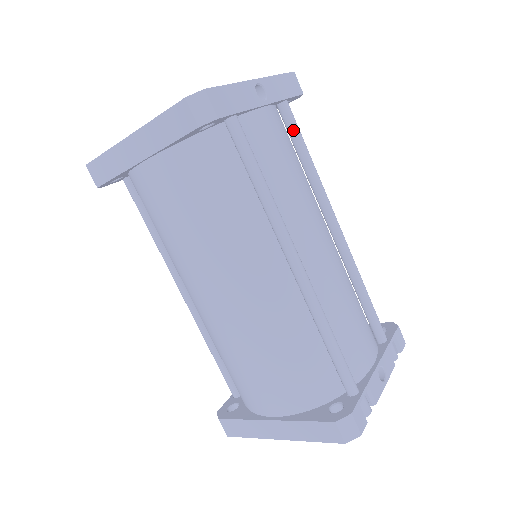
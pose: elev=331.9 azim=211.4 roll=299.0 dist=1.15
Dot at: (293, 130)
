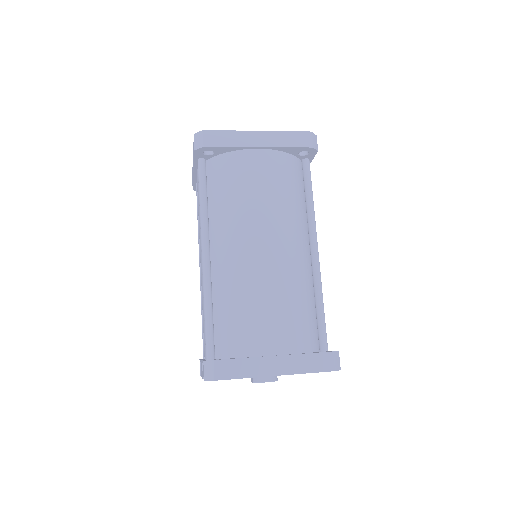
Dot at: occluded
